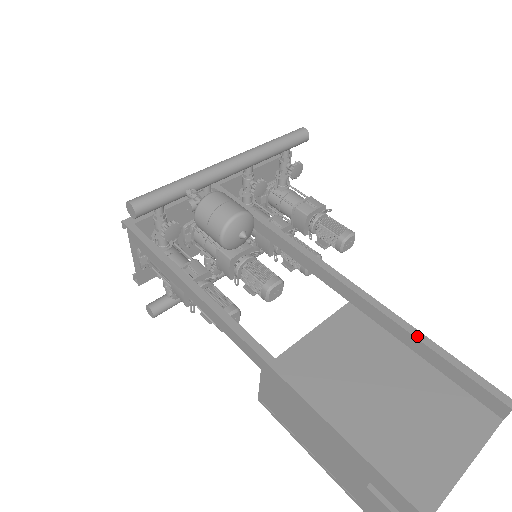
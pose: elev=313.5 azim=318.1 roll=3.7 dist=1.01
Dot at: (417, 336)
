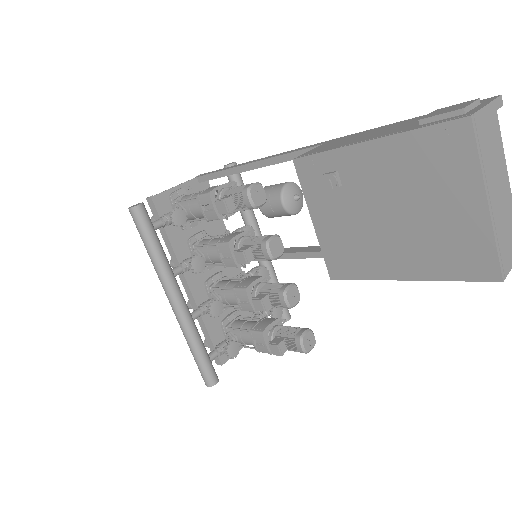
Dot at: occluded
